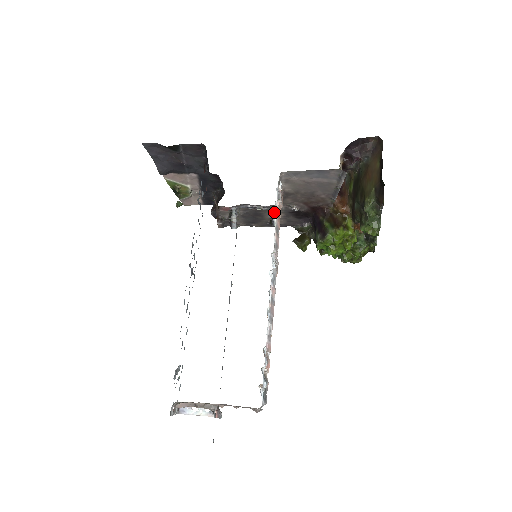
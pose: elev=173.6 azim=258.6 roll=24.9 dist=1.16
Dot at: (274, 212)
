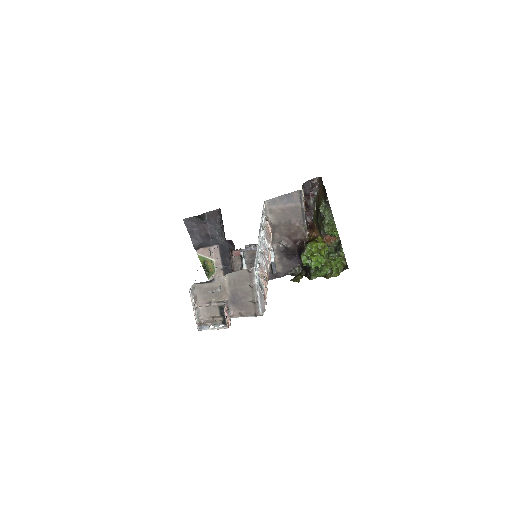
Dot at: occluded
